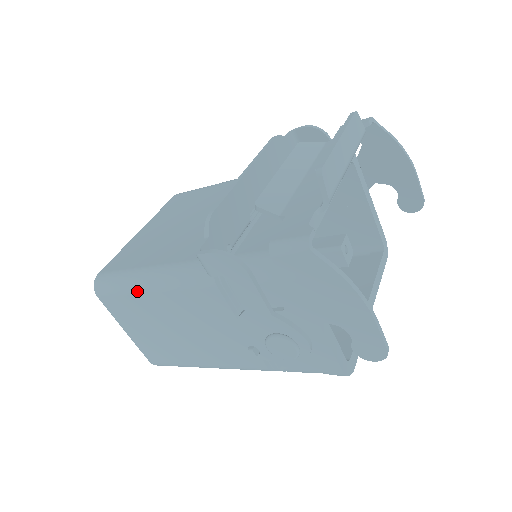
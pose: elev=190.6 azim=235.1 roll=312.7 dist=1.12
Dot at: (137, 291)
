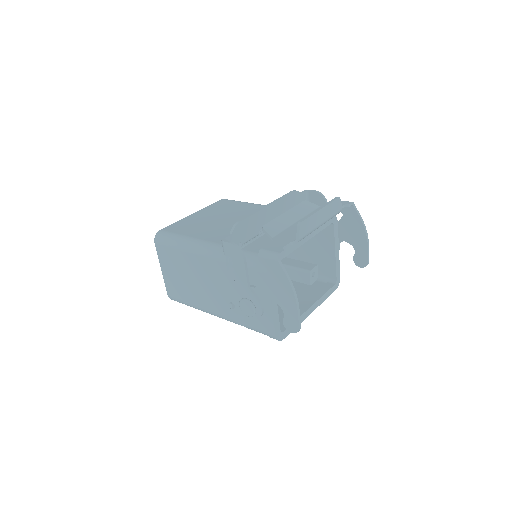
Dot at: (180, 249)
